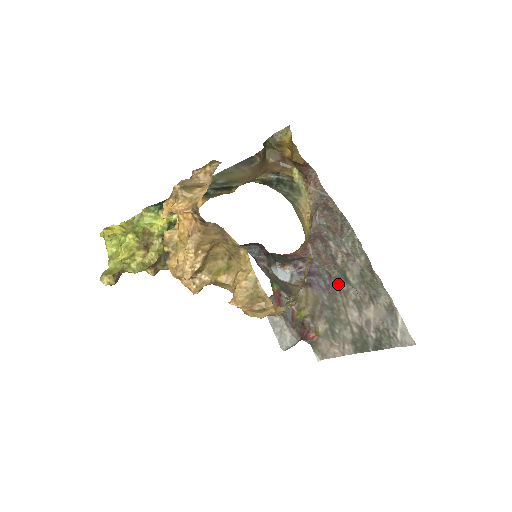
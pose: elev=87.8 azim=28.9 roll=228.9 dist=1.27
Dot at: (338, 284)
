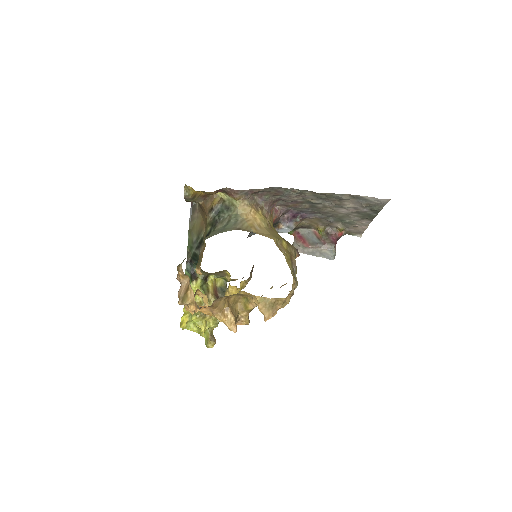
Dot at: (315, 208)
